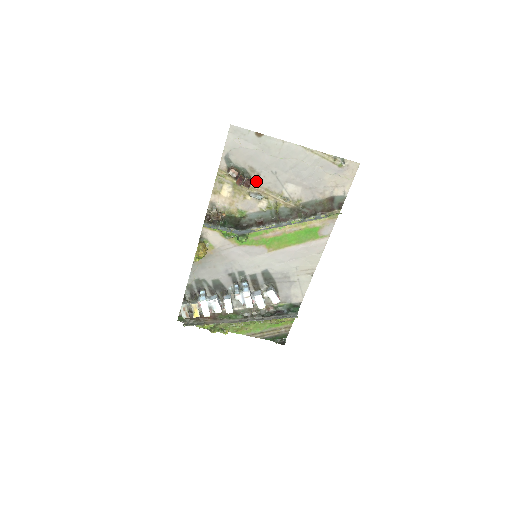
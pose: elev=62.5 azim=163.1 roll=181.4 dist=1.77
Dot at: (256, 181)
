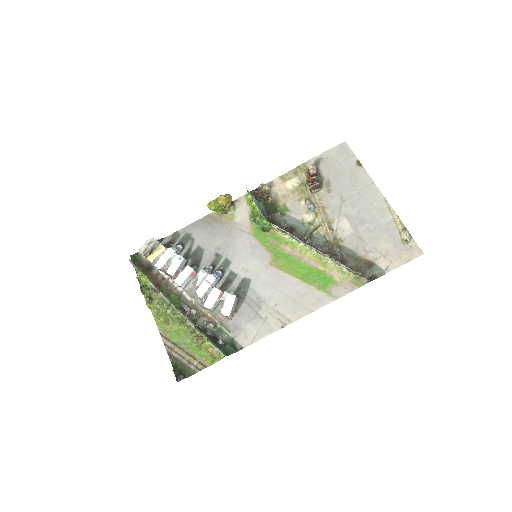
Dot at: (322, 195)
